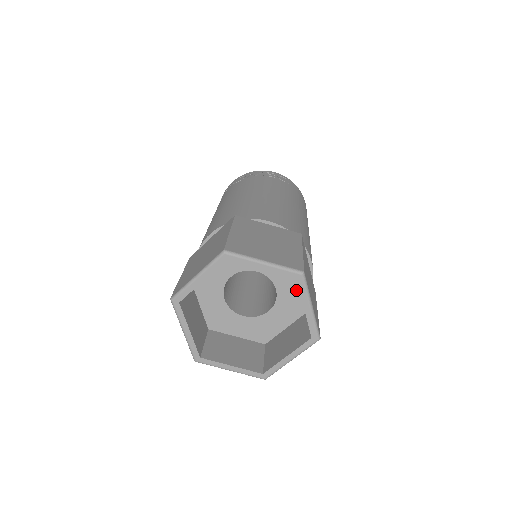
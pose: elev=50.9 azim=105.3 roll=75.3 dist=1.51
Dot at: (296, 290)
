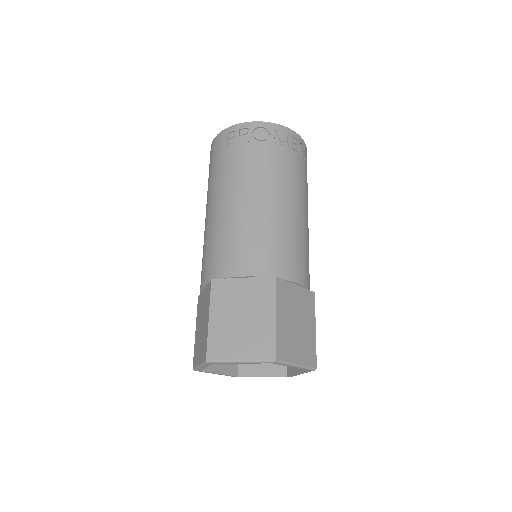
Dot at: occluded
